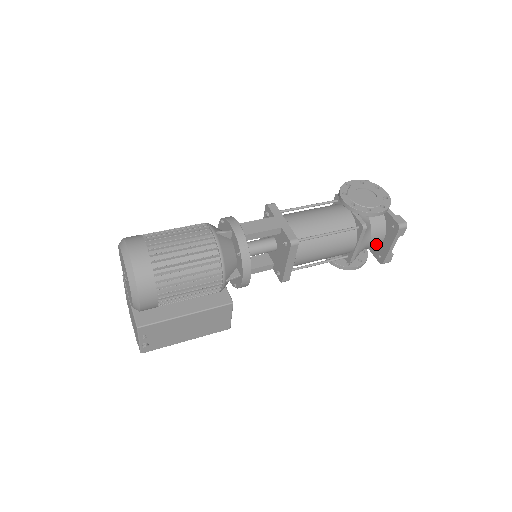
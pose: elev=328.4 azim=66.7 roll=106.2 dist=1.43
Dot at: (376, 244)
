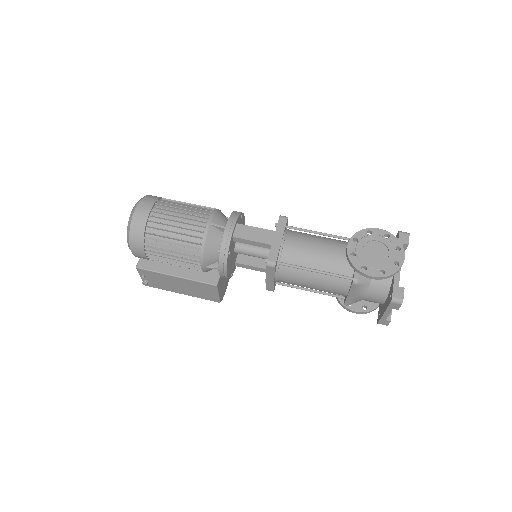
Dot at: (377, 302)
